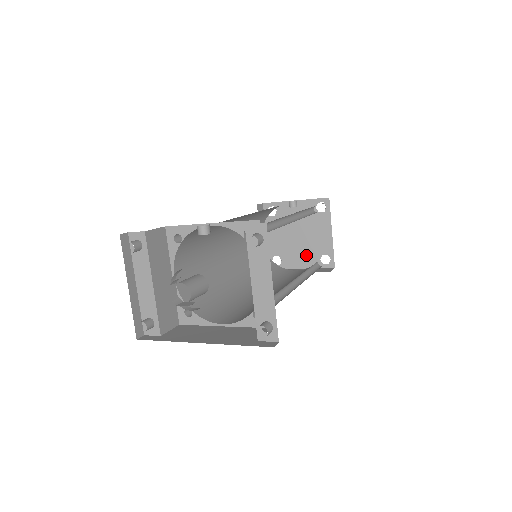
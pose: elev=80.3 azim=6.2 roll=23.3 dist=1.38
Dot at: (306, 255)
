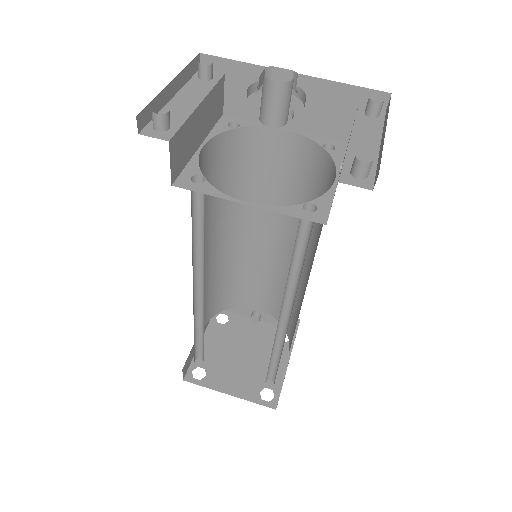
Dot at: (243, 380)
